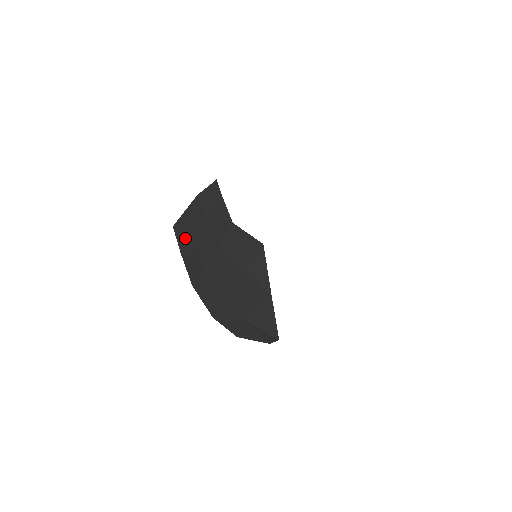
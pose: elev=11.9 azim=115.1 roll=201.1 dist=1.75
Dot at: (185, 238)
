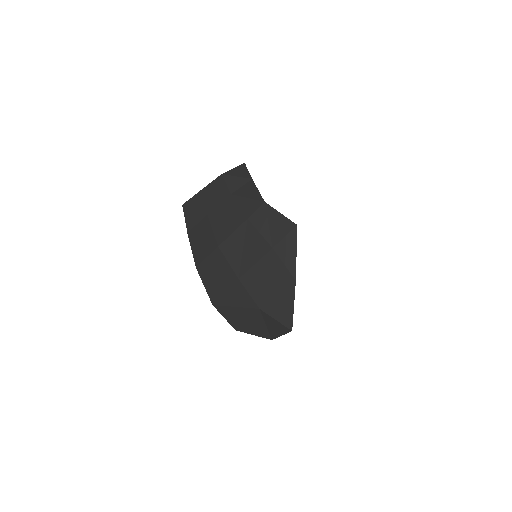
Dot at: (198, 216)
